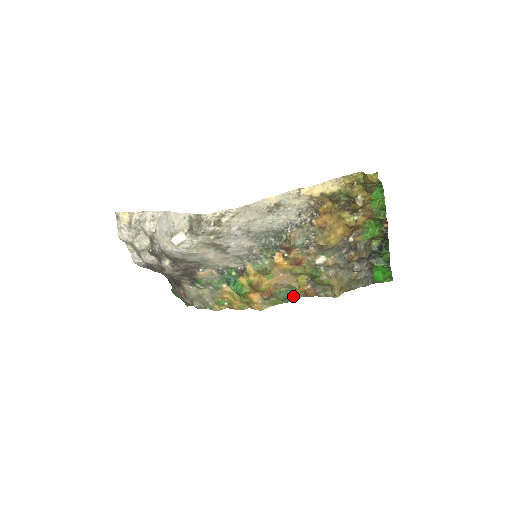
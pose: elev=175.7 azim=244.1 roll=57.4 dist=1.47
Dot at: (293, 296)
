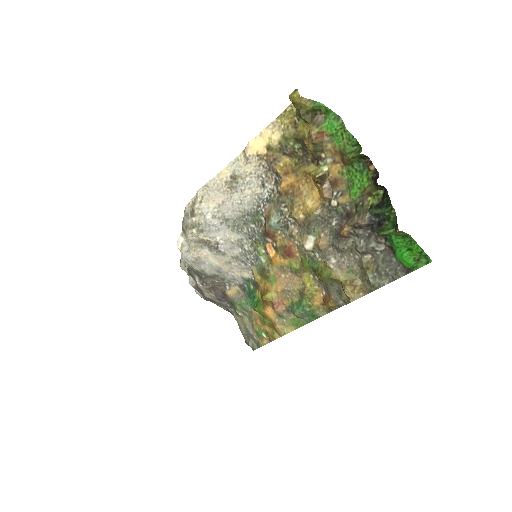
Dot at: (315, 312)
